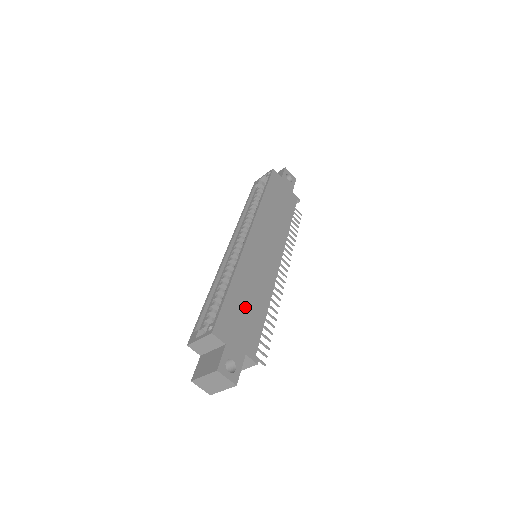
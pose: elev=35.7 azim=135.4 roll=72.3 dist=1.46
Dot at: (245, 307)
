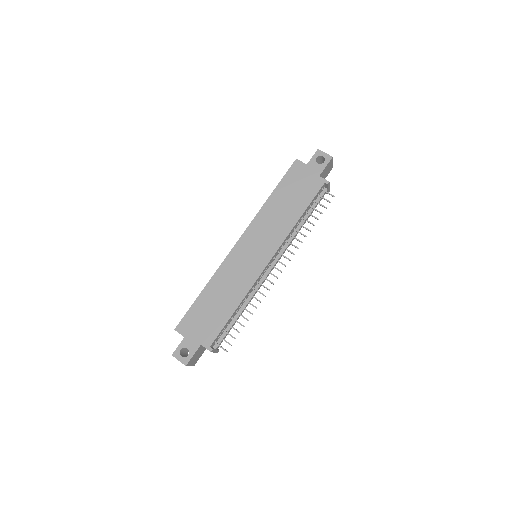
Dot at: (212, 308)
